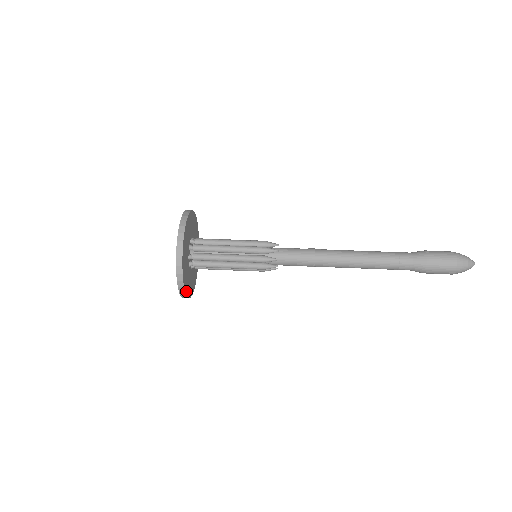
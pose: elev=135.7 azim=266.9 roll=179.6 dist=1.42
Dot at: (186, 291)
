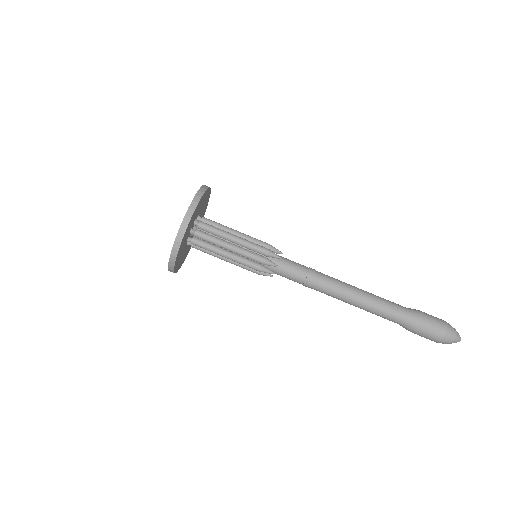
Dot at: (177, 269)
